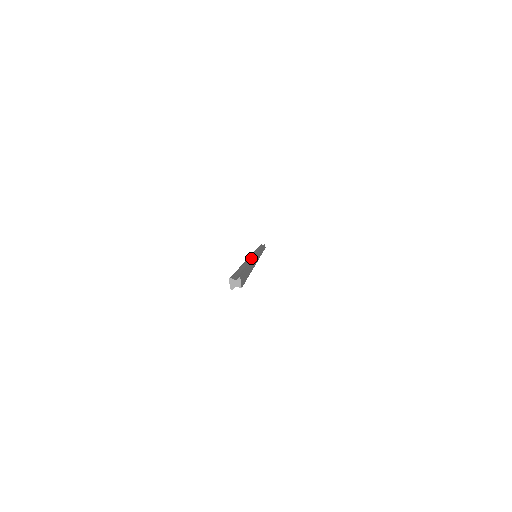
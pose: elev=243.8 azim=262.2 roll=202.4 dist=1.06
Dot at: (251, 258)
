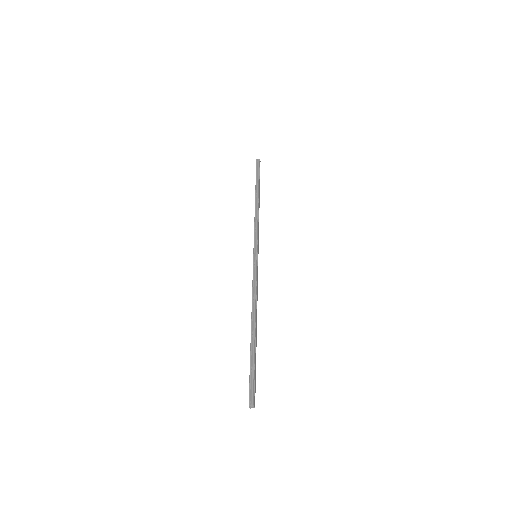
Dot at: (254, 291)
